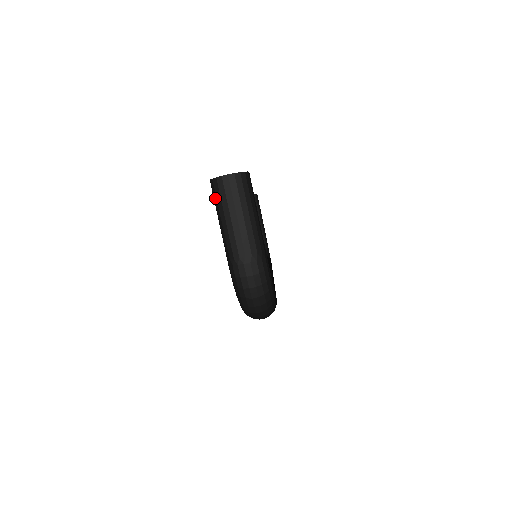
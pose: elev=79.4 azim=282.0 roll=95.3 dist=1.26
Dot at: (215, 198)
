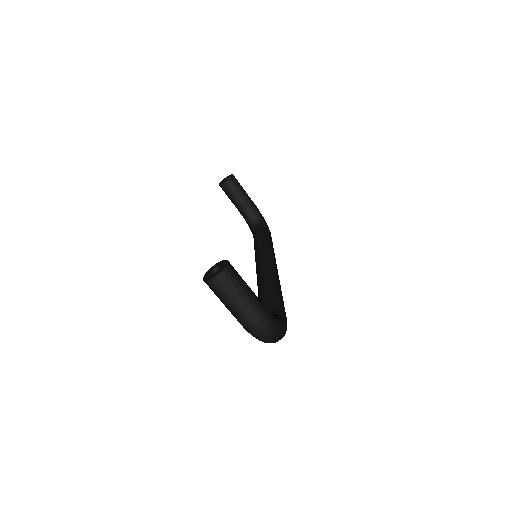
Dot at: (213, 291)
